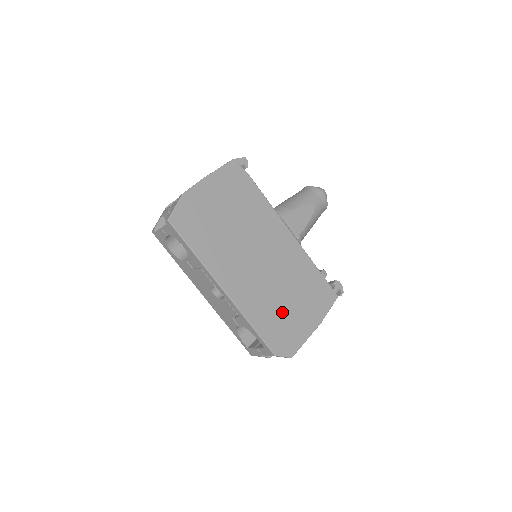
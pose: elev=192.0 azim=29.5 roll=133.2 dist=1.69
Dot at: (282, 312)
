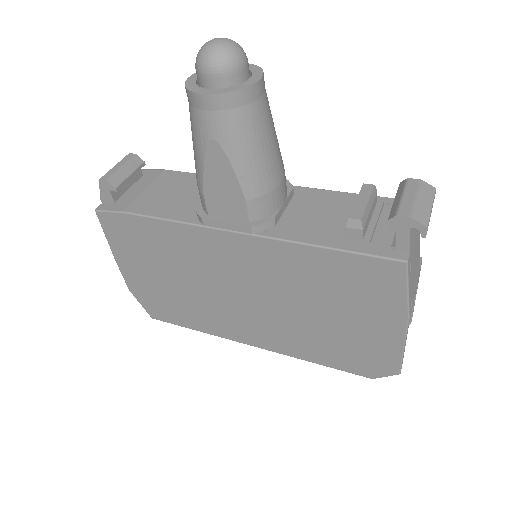
Dot at: (333, 334)
